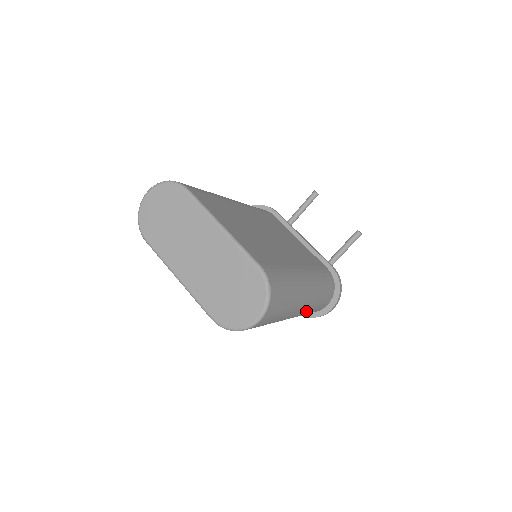
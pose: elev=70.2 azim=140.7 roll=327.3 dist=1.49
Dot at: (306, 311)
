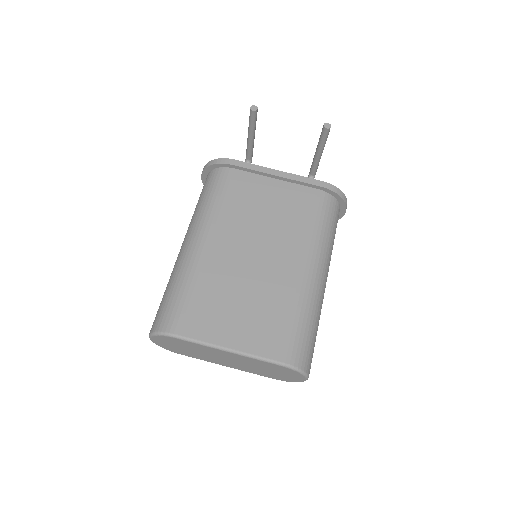
Dot at: occluded
